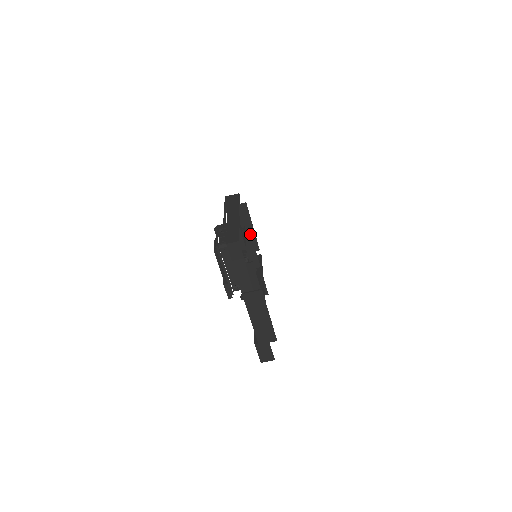
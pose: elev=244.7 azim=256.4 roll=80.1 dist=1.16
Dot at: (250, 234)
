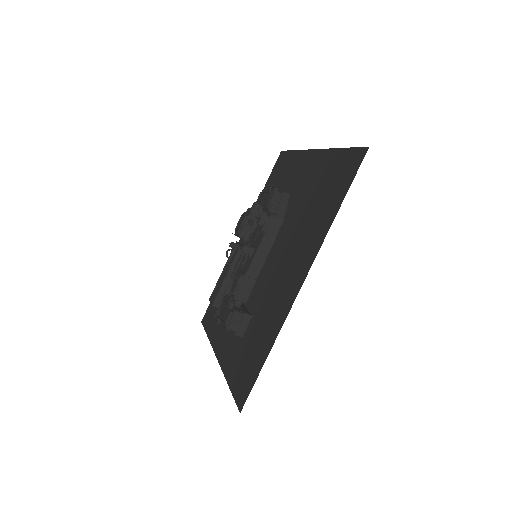
Dot at: occluded
